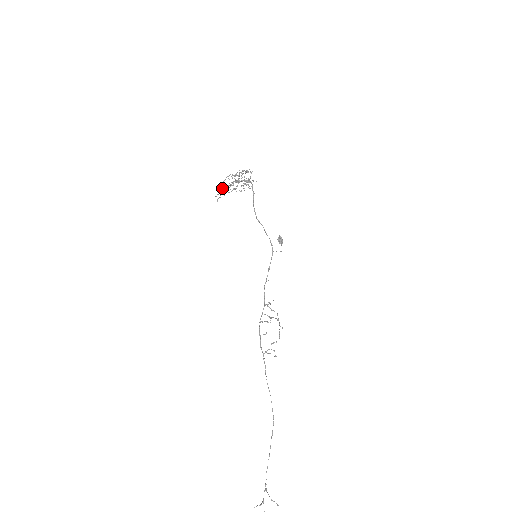
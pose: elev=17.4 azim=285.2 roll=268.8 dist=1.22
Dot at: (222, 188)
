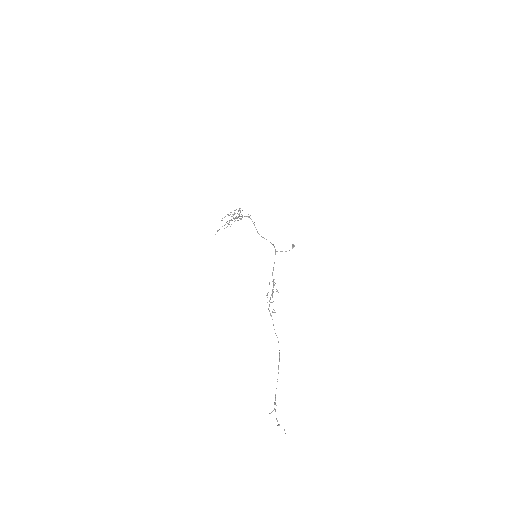
Dot at: occluded
